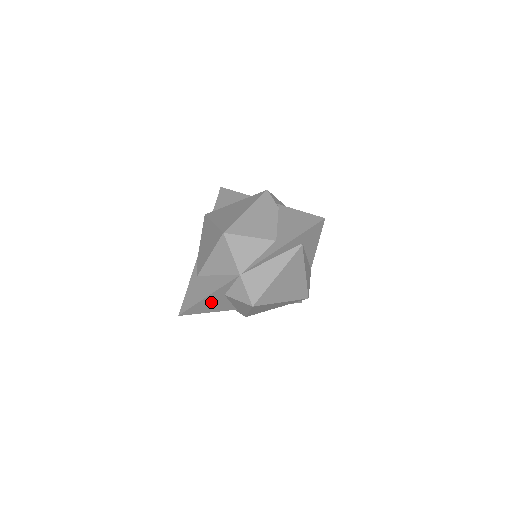
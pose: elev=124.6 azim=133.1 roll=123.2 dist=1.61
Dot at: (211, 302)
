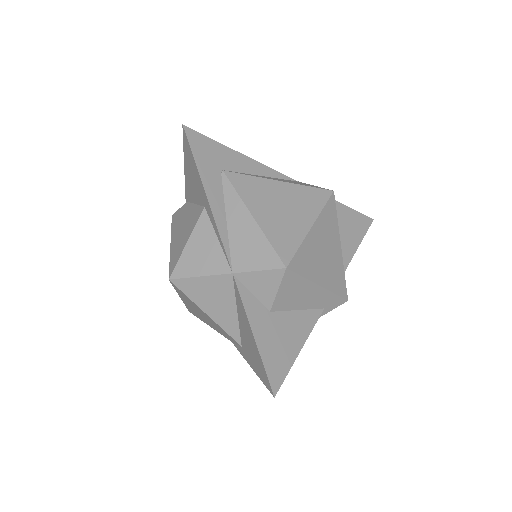
Dot at: (275, 337)
